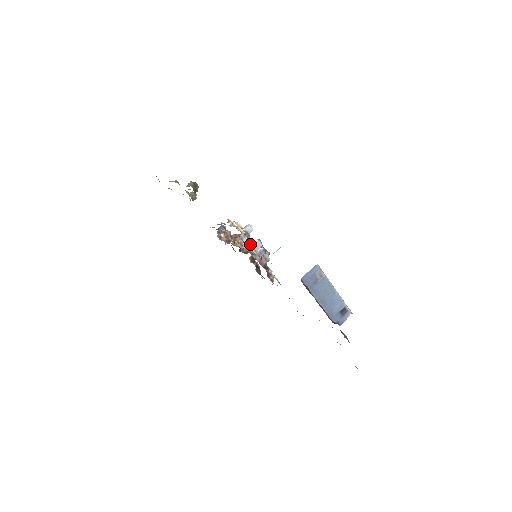
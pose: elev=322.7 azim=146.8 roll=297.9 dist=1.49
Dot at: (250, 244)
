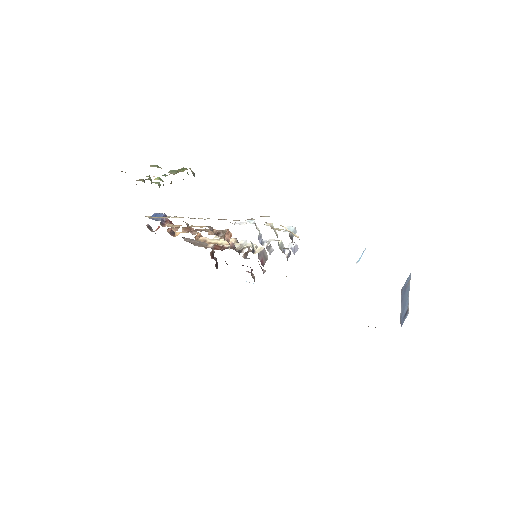
Dot at: (280, 247)
